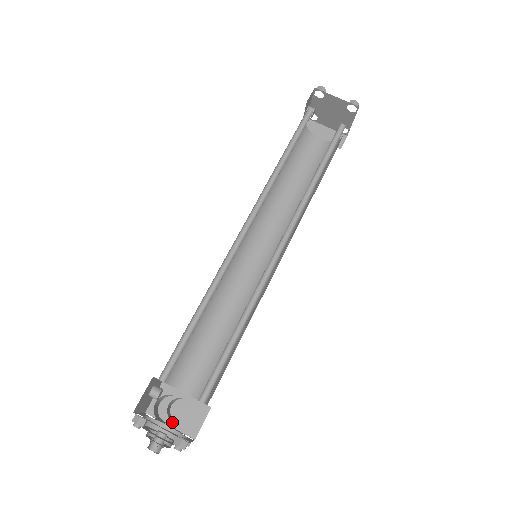
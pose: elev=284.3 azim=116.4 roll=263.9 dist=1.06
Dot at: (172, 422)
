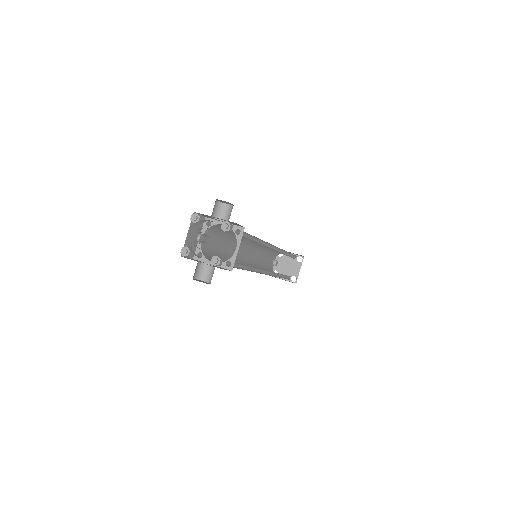
Dot at: occluded
